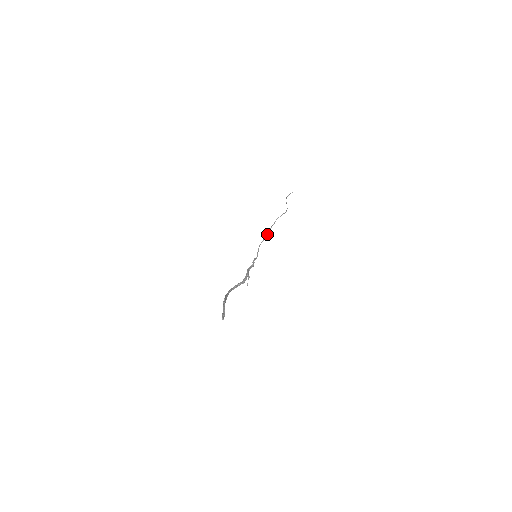
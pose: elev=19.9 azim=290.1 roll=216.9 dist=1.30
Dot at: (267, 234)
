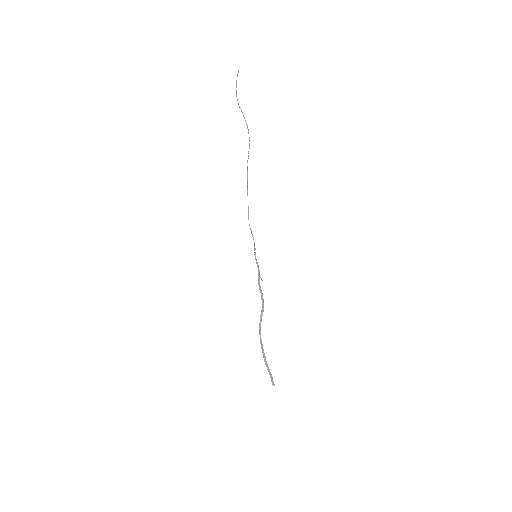
Dot at: occluded
